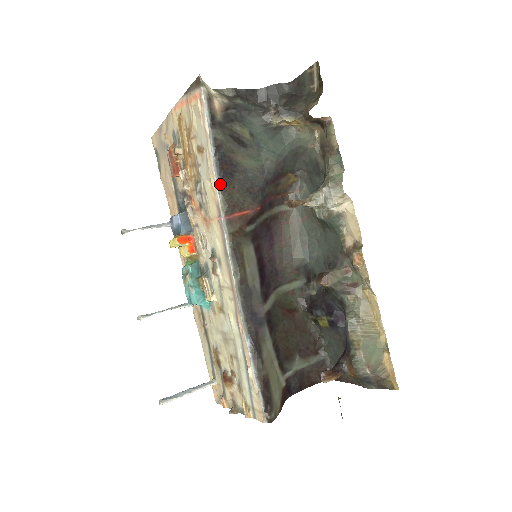
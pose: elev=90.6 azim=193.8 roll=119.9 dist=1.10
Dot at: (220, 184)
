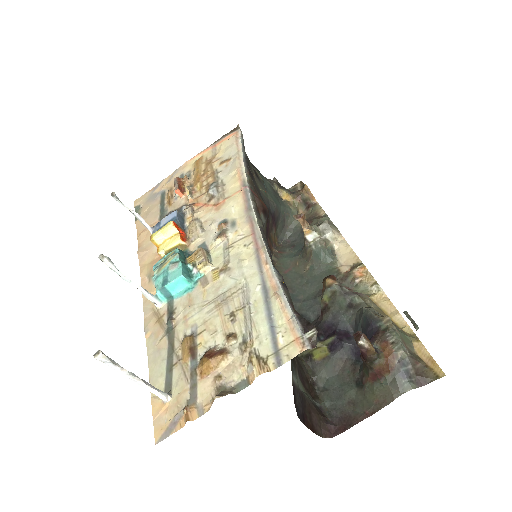
Dot at: (247, 171)
